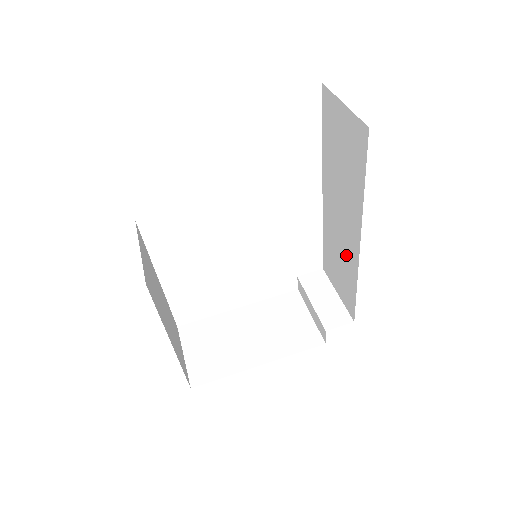
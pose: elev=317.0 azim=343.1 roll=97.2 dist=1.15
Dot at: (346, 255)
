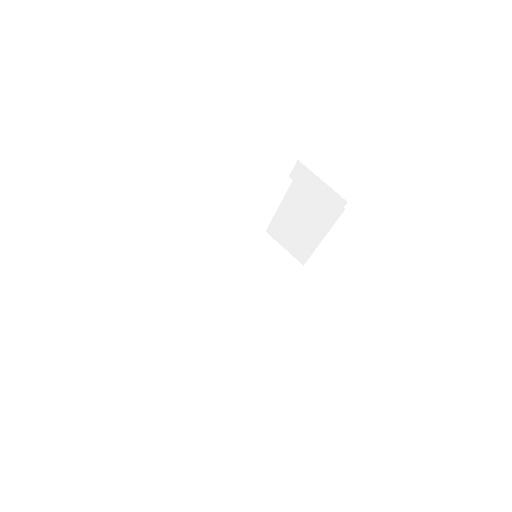
Dot at: occluded
